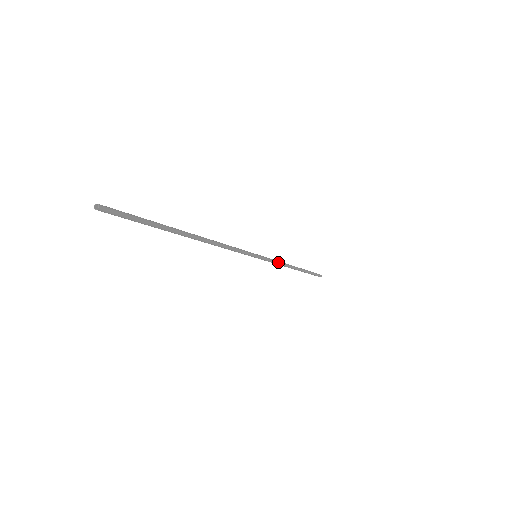
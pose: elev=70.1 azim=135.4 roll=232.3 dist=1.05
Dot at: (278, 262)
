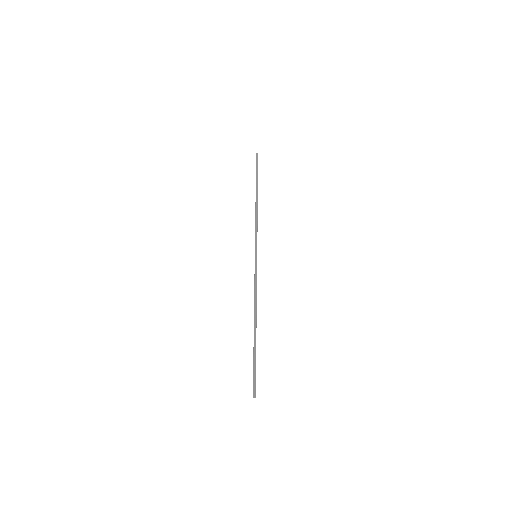
Dot at: (257, 227)
